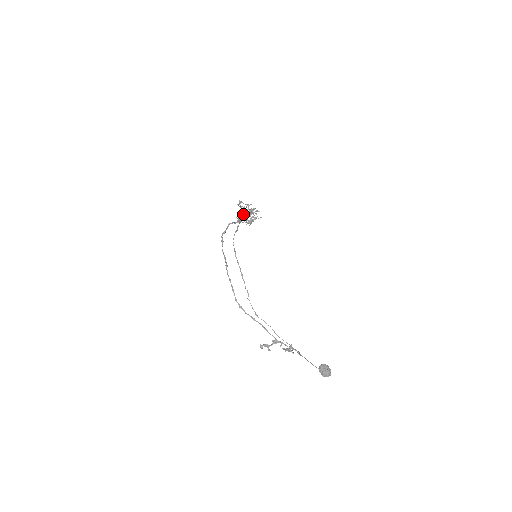
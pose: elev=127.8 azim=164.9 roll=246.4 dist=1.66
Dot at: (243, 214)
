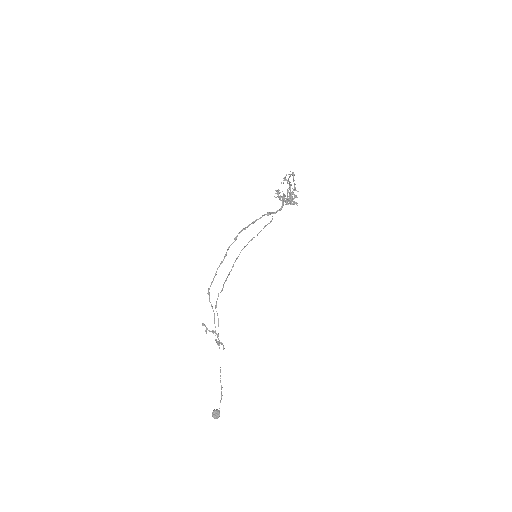
Dot at: (282, 198)
